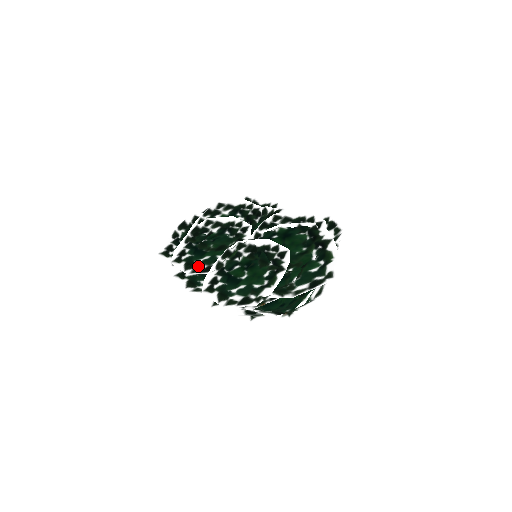
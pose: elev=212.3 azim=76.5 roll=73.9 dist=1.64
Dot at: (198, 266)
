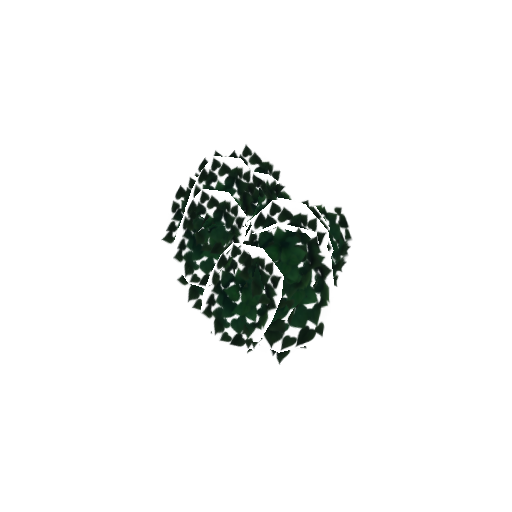
Dot at: (197, 271)
